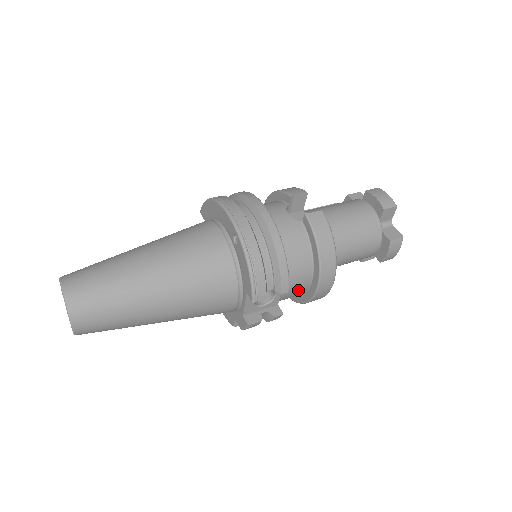
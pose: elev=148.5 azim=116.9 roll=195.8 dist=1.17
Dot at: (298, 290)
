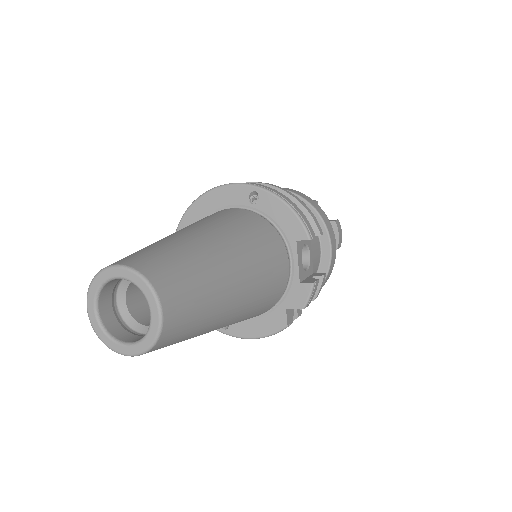
Dot at: (316, 258)
